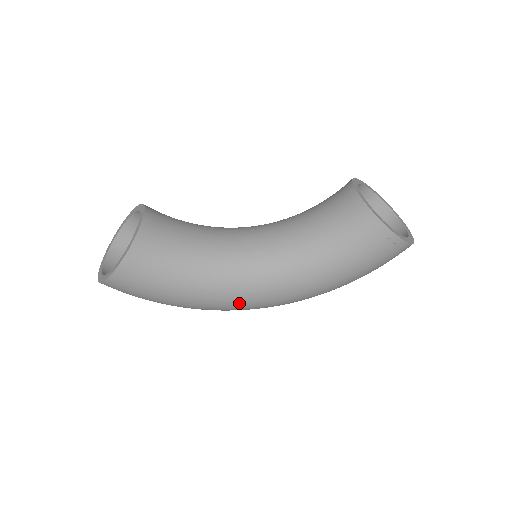
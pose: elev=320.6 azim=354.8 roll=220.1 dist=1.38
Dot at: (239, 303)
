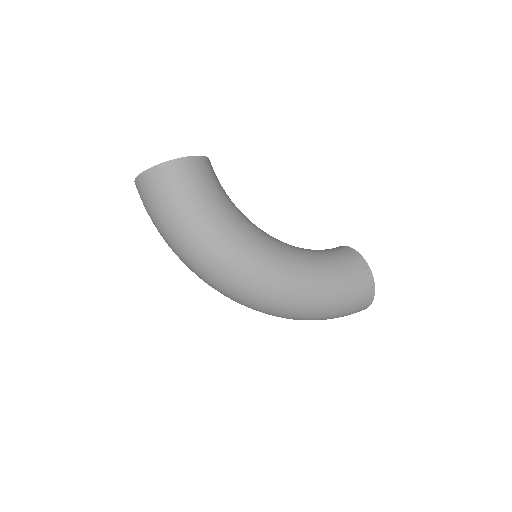
Dot at: (247, 257)
